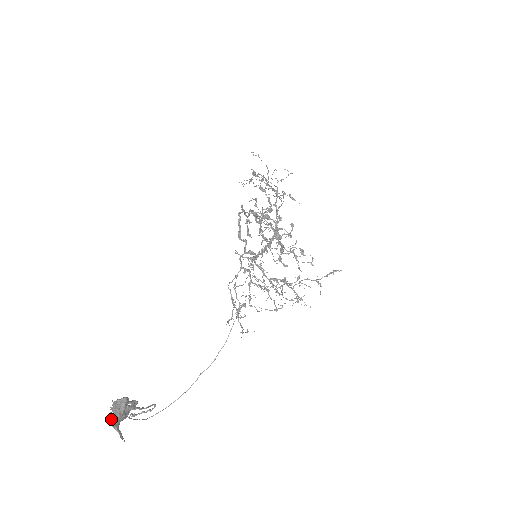
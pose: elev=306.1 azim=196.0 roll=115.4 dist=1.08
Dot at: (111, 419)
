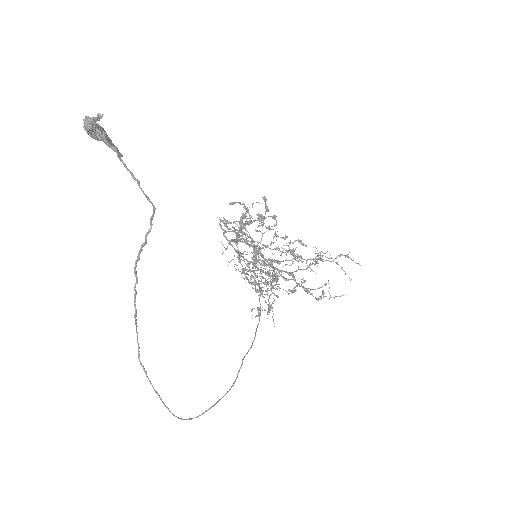
Dot at: (85, 116)
